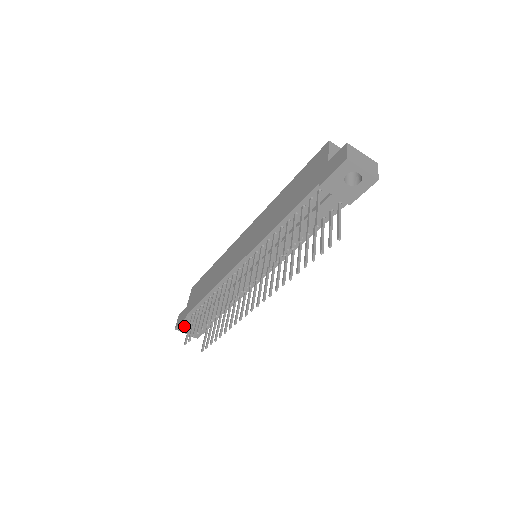
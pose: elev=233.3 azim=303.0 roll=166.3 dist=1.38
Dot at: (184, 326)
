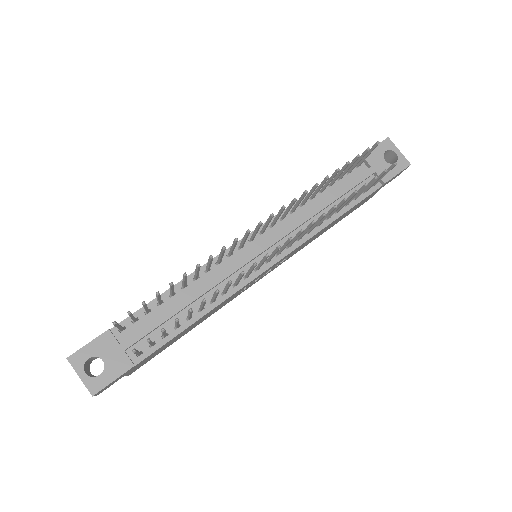
Dot at: (90, 352)
